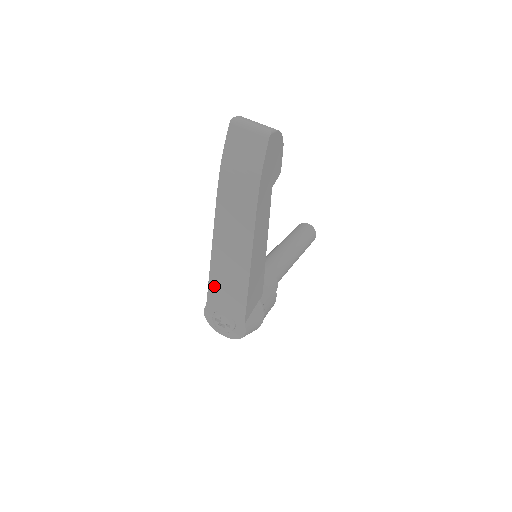
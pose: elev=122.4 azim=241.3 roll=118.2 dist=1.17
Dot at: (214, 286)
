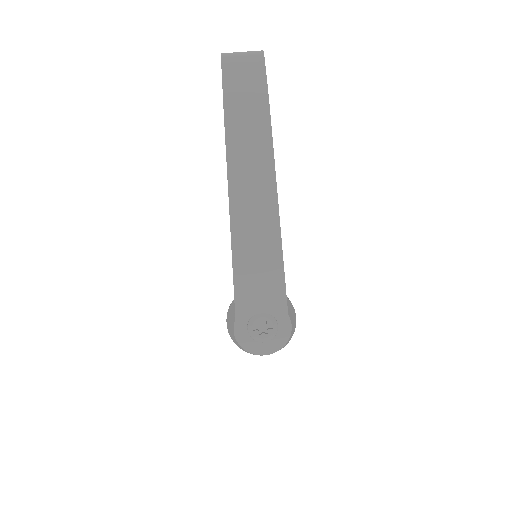
Dot at: (241, 279)
